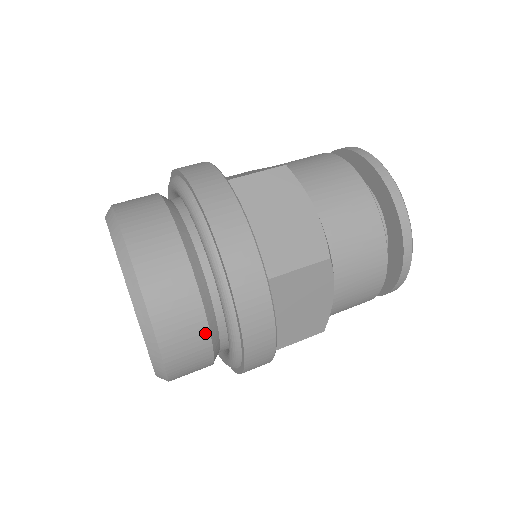
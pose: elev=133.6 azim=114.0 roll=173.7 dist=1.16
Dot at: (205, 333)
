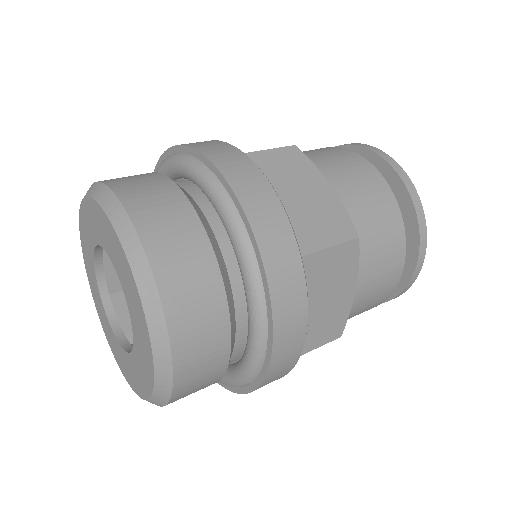
Dot at: (225, 326)
